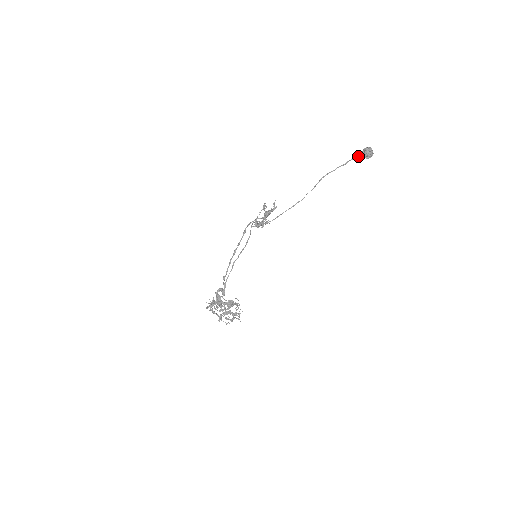
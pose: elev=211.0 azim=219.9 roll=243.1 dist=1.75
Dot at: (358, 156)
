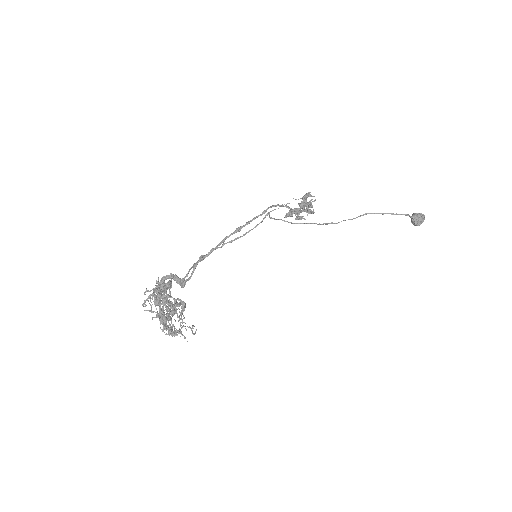
Dot at: occluded
